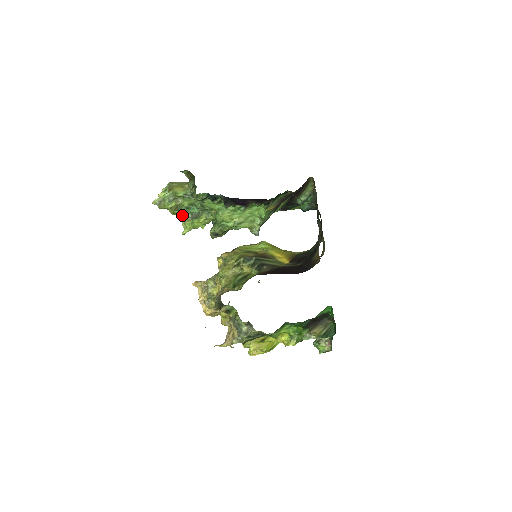
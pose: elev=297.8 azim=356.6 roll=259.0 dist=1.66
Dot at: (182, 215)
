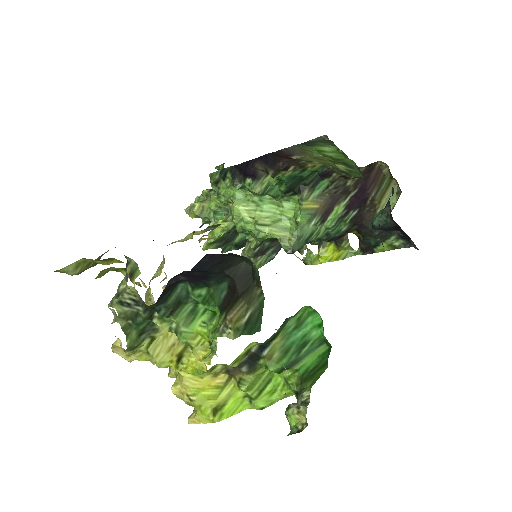
Dot at: (209, 225)
